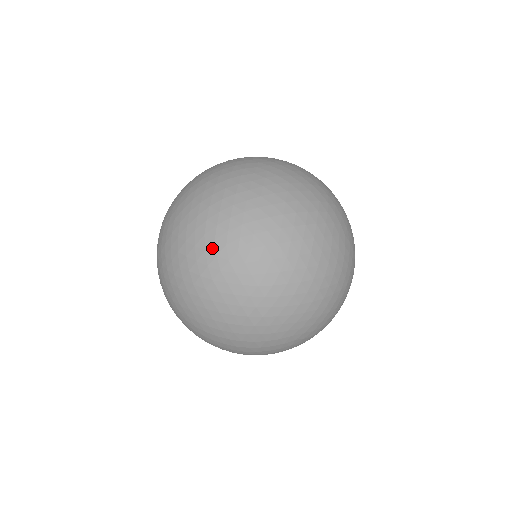
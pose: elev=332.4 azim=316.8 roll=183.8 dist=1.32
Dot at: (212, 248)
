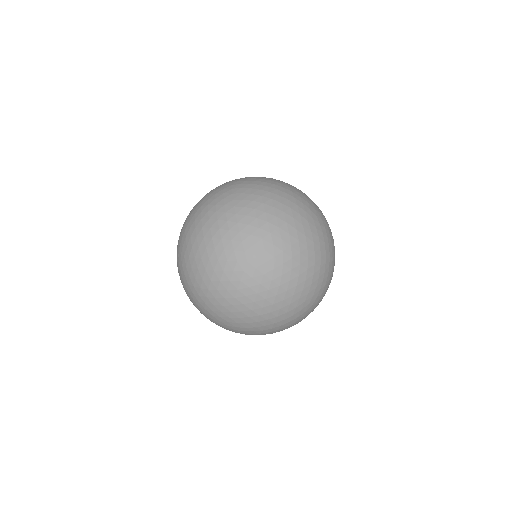
Dot at: (228, 267)
